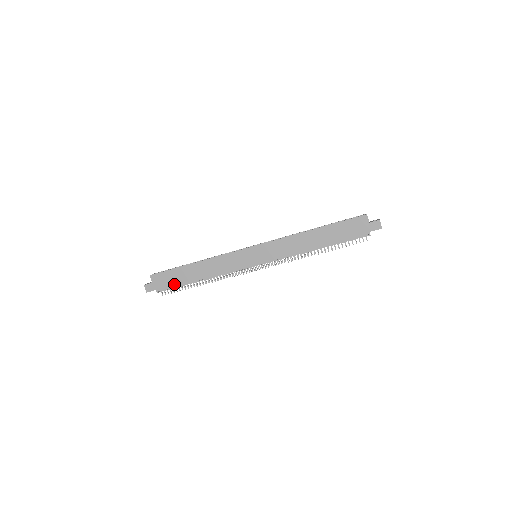
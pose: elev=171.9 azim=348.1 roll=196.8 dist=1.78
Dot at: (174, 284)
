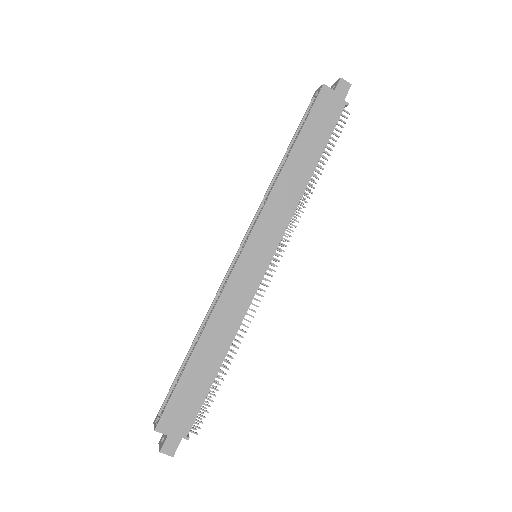
Dot at: (198, 402)
